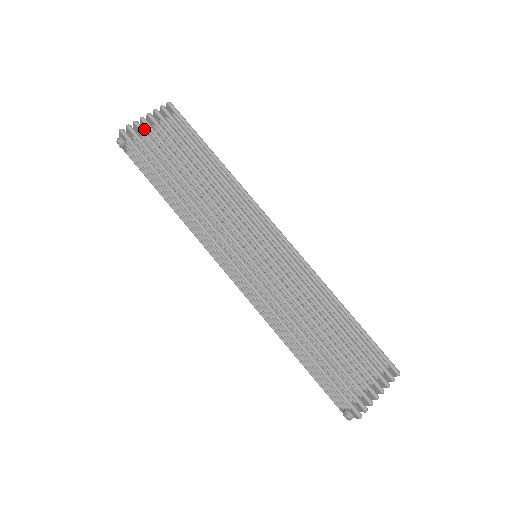
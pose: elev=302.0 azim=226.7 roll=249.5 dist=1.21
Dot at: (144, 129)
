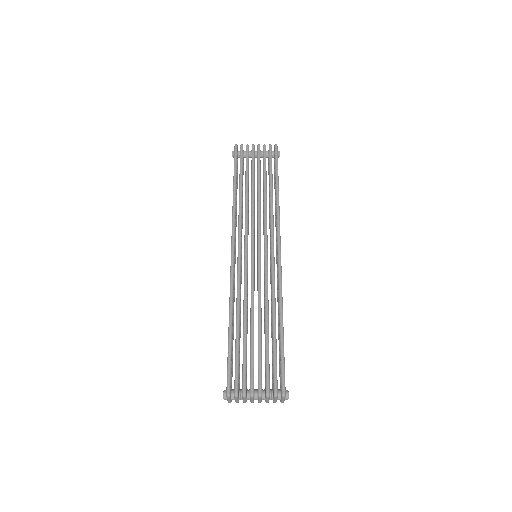
Dot at: occluded
